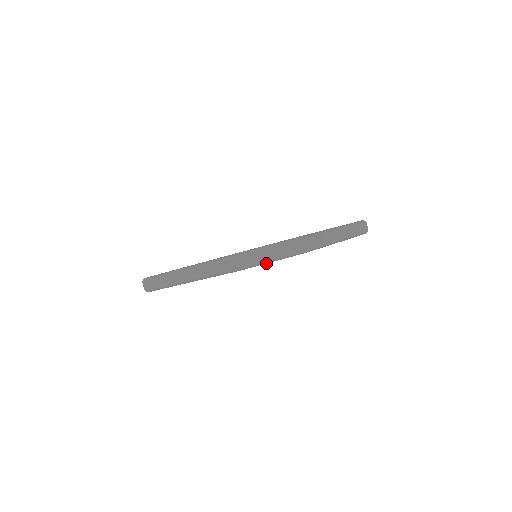
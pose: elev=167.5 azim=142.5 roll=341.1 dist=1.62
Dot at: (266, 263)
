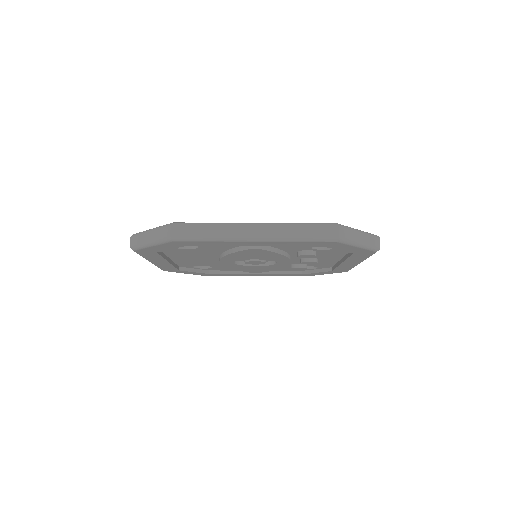
Dot at: (149, 246)
